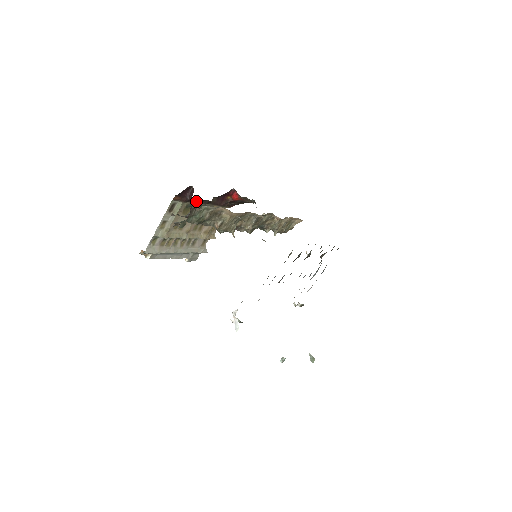
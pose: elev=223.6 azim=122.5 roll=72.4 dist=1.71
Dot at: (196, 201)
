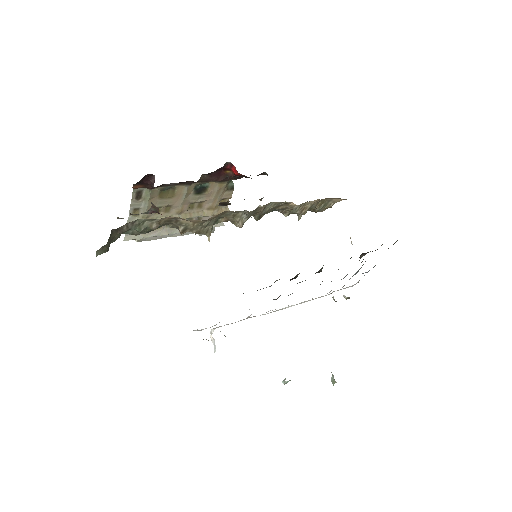
Dot at: (173, 184)
